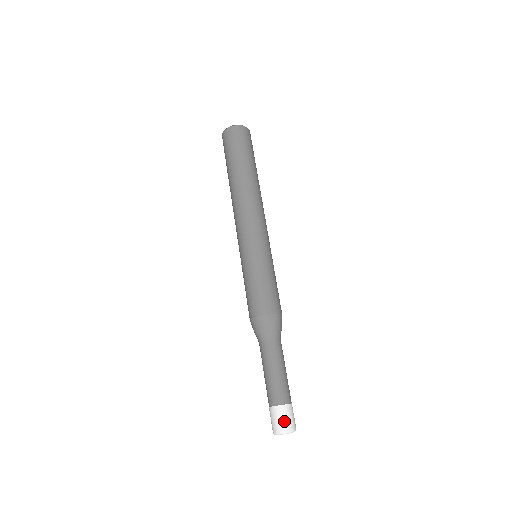
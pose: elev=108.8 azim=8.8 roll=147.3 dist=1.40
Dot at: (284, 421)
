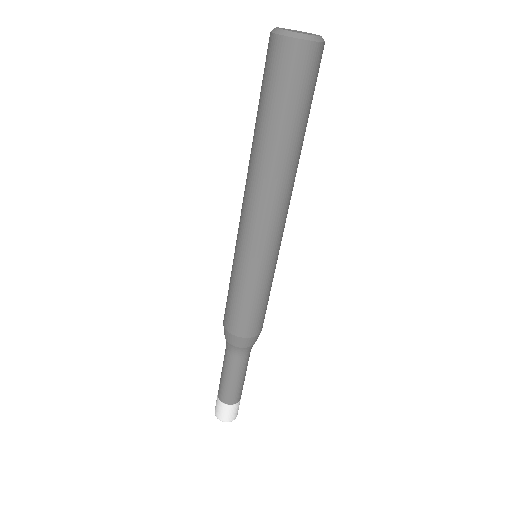
Dot at: (225, 415)
